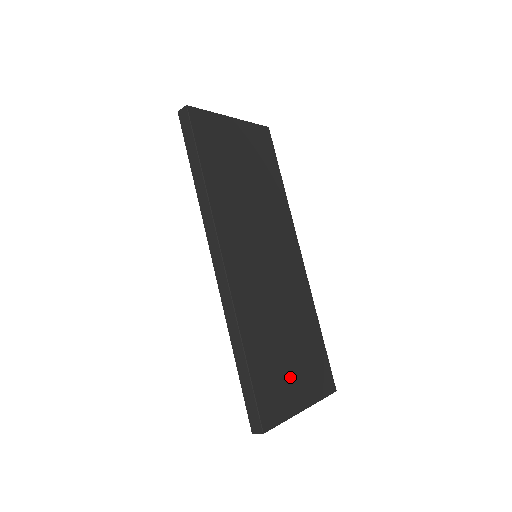
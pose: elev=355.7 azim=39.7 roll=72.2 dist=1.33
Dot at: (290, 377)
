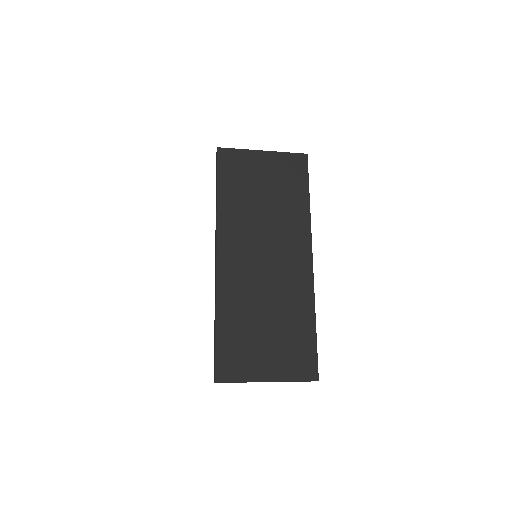
Dot at: (260, 352)
